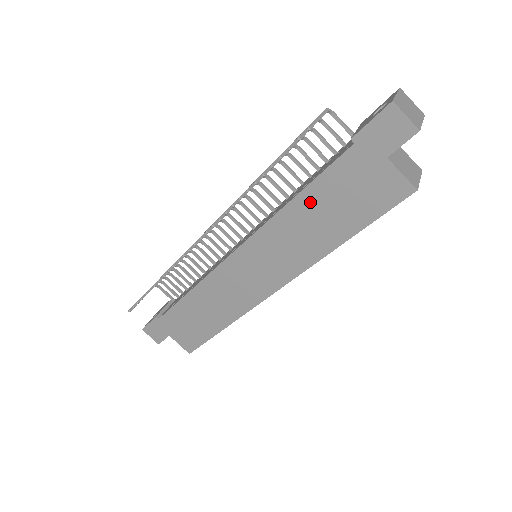
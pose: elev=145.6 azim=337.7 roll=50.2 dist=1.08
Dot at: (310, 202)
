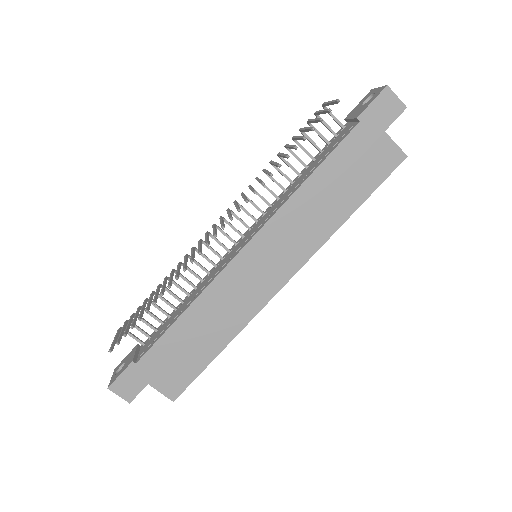
Dot at: (322, 180)
